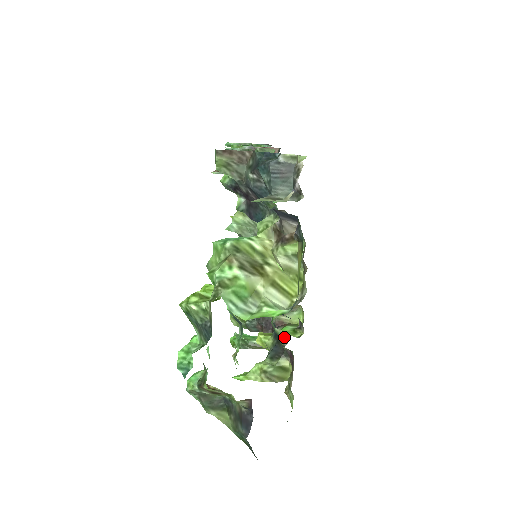
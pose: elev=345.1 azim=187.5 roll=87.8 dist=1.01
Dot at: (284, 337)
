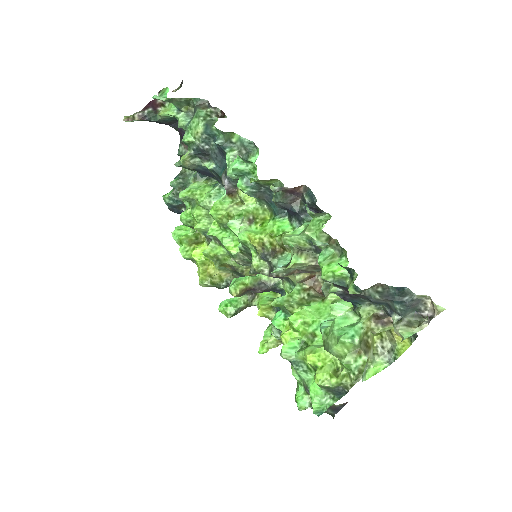
Dot at: occluded
